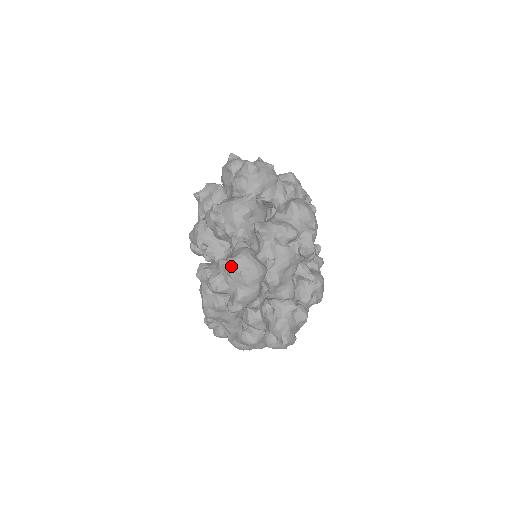
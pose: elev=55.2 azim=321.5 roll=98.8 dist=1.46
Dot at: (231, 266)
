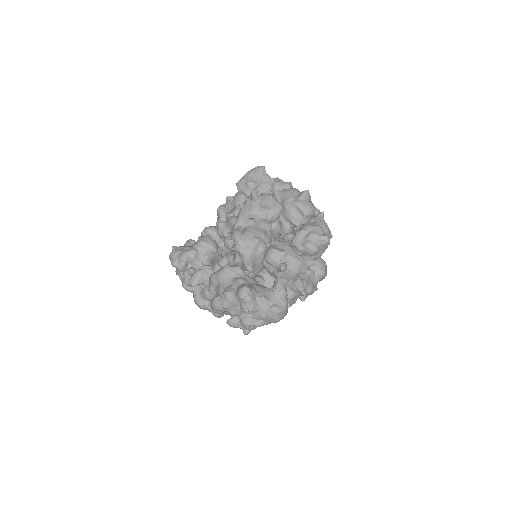
Dot at: (275, 314)
